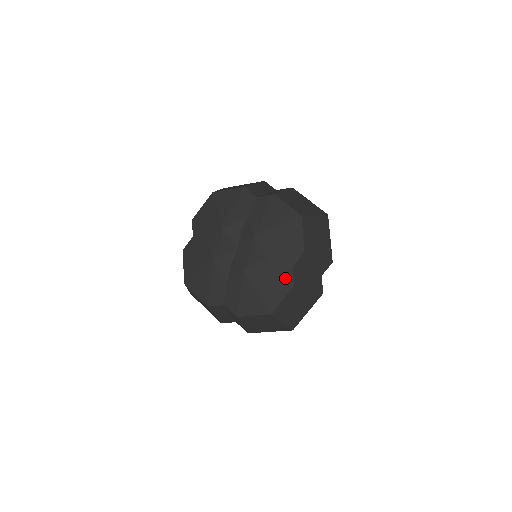
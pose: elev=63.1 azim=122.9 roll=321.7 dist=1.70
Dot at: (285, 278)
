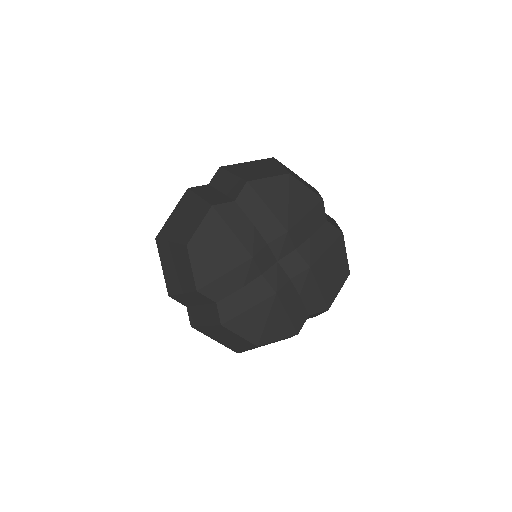
Dot at: (297, 323)
